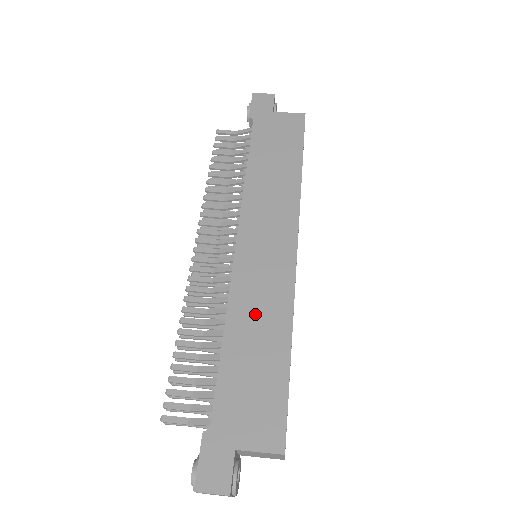
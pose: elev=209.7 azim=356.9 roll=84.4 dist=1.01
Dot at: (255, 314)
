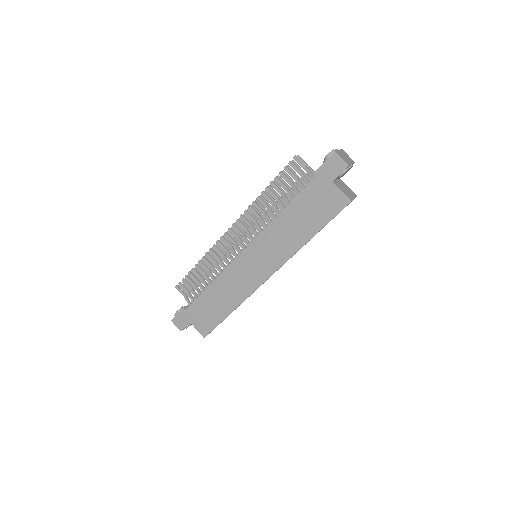
Dot at: (228, 288)
